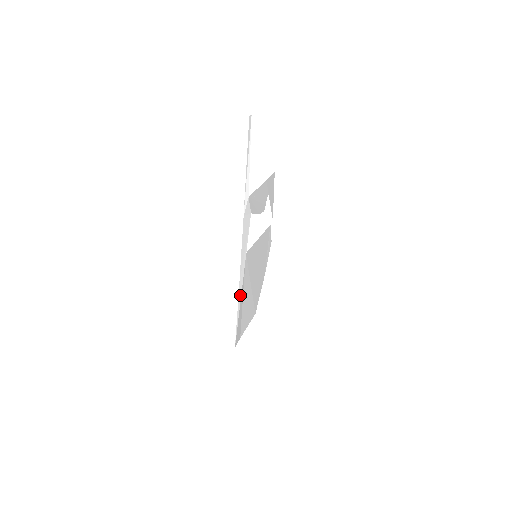
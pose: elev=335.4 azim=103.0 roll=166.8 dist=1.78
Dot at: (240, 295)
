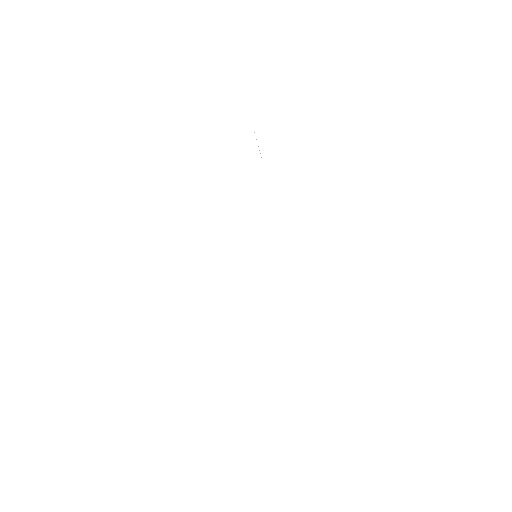
Dot at: occluded
